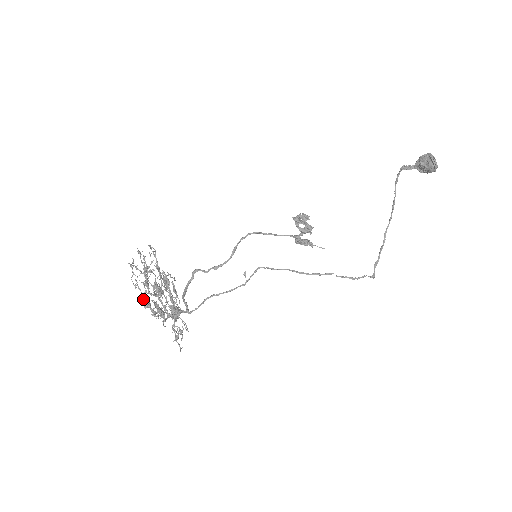
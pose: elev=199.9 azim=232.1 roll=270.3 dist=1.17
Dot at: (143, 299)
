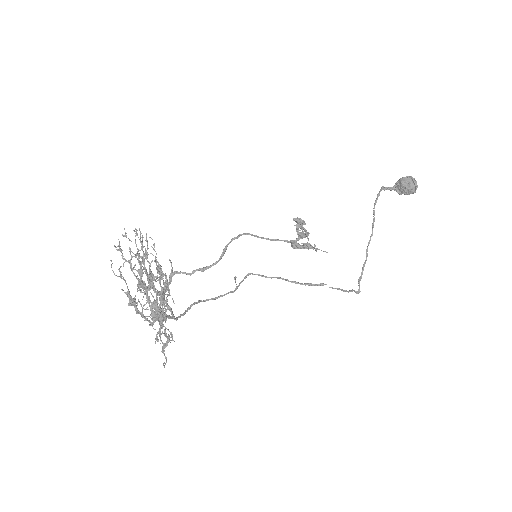
Dot at: (128, 293)
